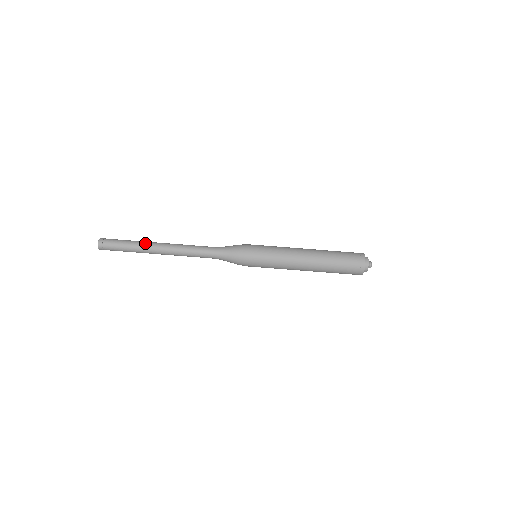
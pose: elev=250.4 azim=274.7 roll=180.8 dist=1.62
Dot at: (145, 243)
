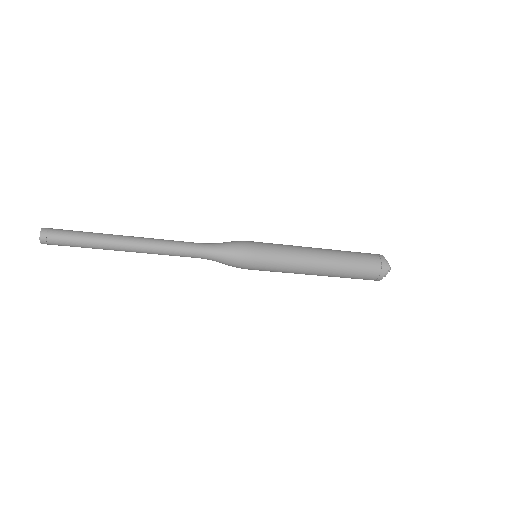
Dot at: (108, 247)
